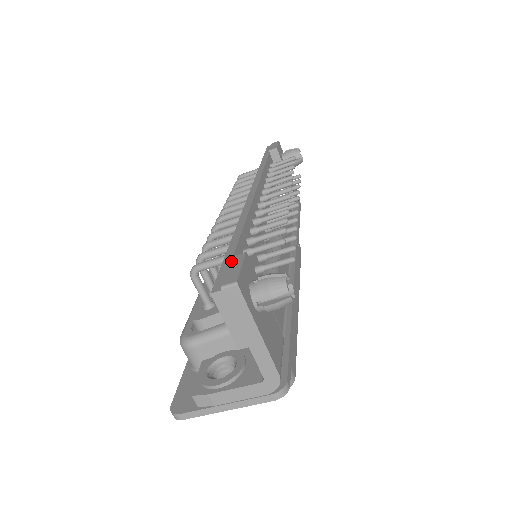
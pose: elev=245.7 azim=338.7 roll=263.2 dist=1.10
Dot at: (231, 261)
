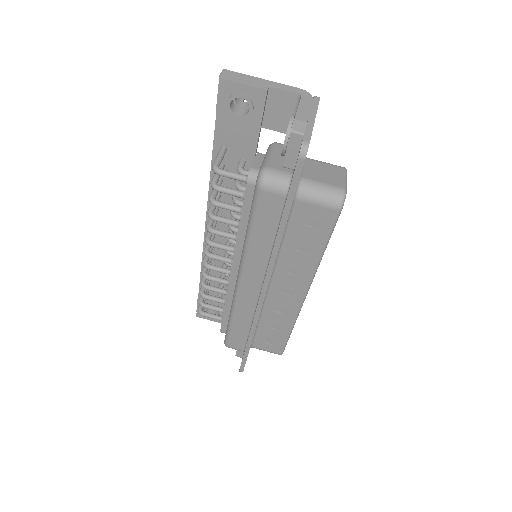
Dot at: (216, 106)
